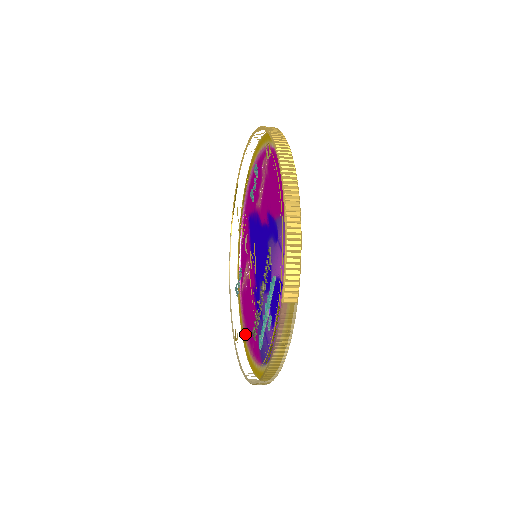
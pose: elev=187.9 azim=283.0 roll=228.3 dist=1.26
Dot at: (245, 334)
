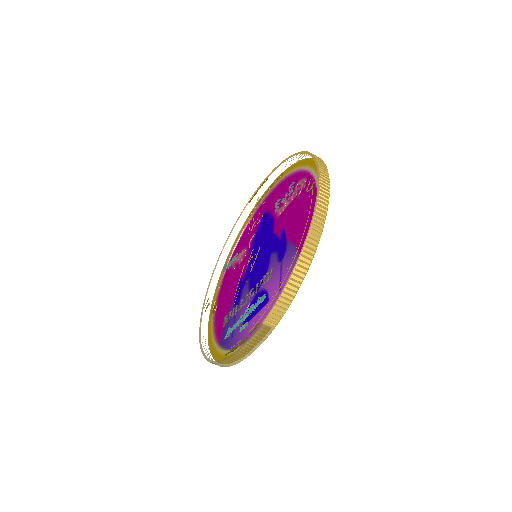
Dot at: (215, 306)
